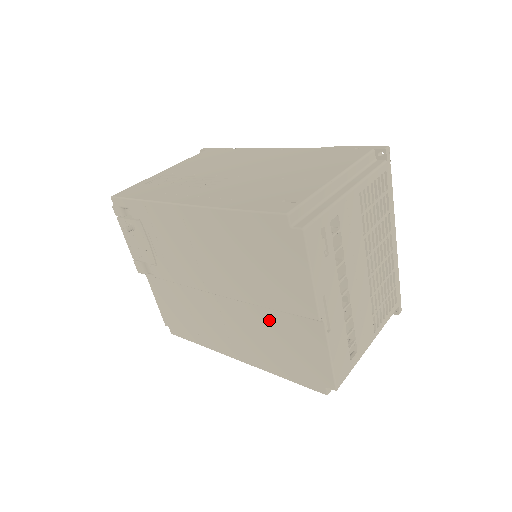
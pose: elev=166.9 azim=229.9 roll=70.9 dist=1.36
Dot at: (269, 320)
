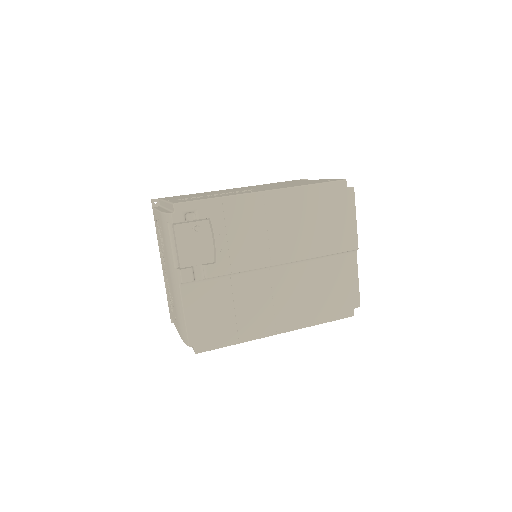
Dot at: (317, 272)
